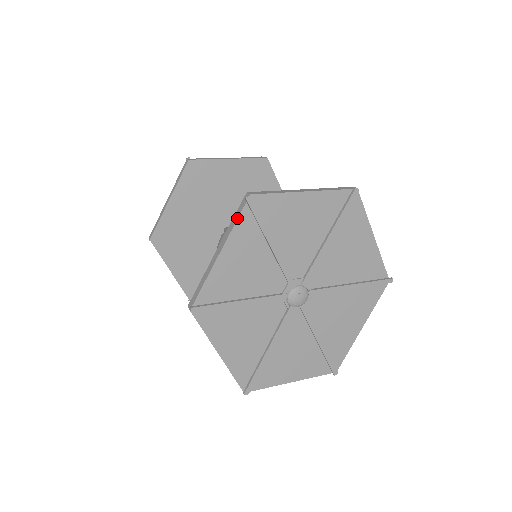
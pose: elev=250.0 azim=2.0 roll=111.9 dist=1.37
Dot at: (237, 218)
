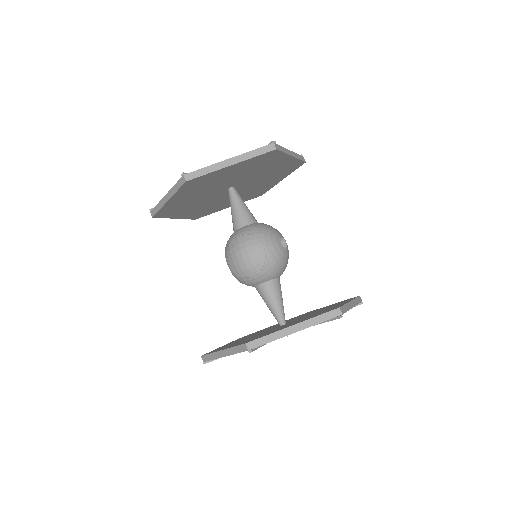
Dot at: occluded
